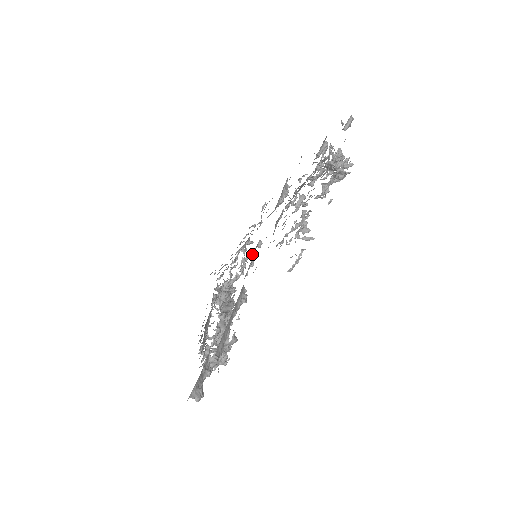
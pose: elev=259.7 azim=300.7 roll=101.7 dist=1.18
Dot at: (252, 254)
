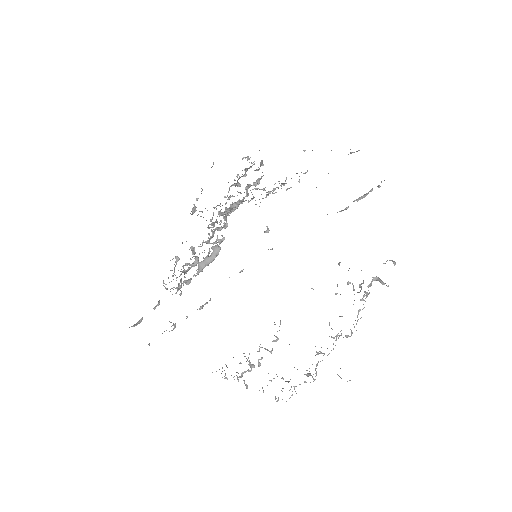
Dot at: (266, 231)
